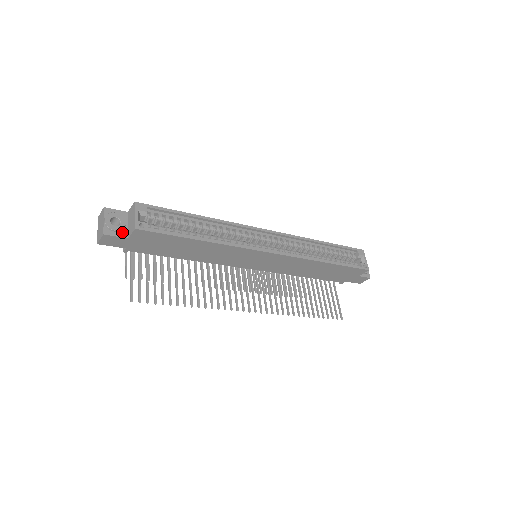
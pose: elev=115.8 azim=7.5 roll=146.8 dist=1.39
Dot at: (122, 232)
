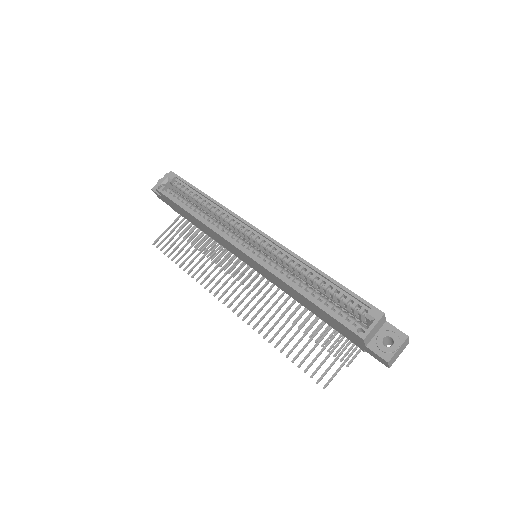
Dot at: occluded
